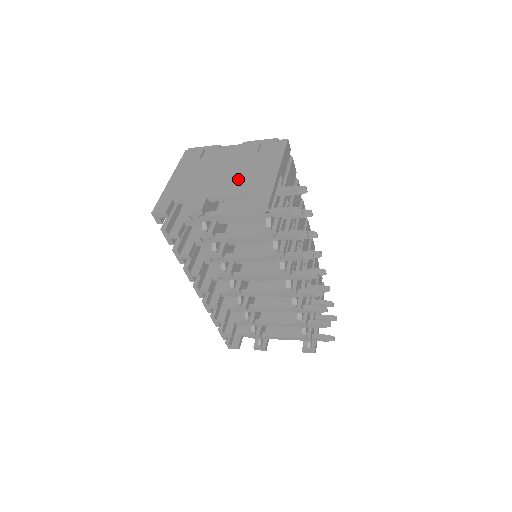
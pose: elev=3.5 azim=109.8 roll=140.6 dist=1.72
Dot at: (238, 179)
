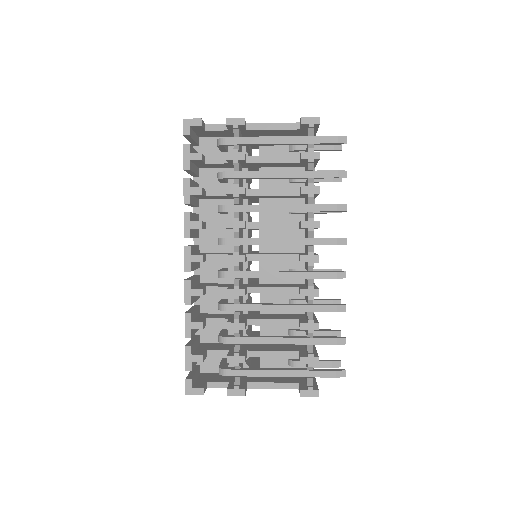
Dot at: occluded
